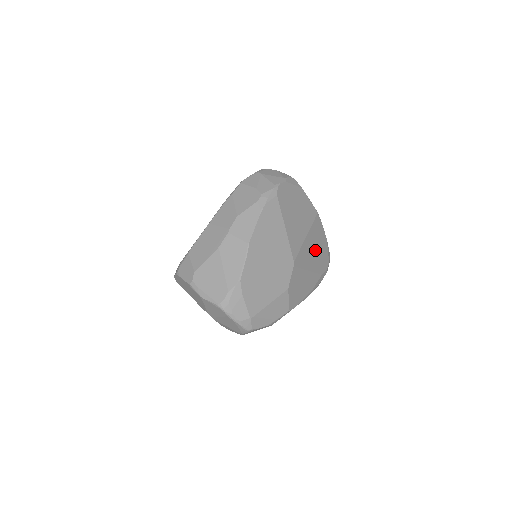
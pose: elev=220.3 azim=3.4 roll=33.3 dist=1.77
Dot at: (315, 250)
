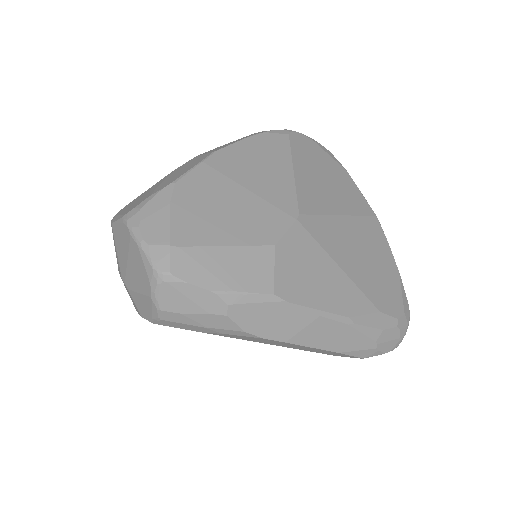
Dot at: (364, 257)
